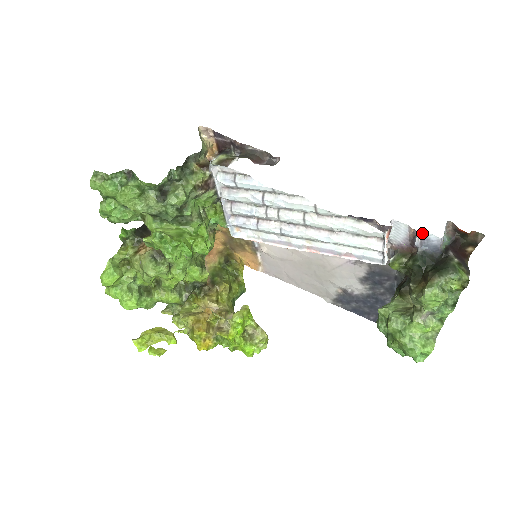
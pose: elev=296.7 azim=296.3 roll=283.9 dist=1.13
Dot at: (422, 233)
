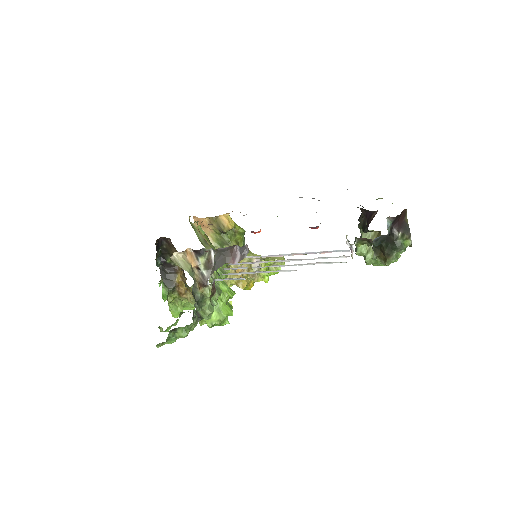
Dot at: occluded
